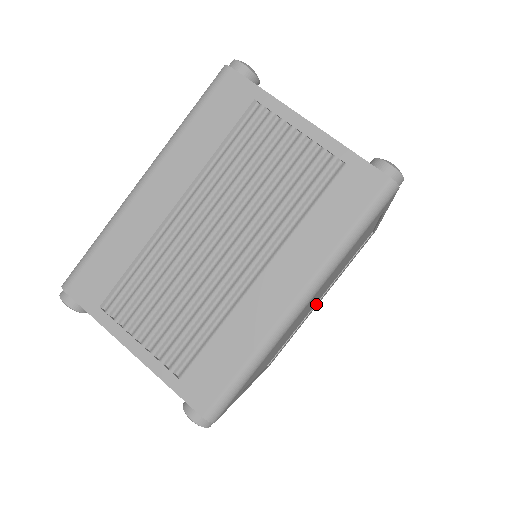
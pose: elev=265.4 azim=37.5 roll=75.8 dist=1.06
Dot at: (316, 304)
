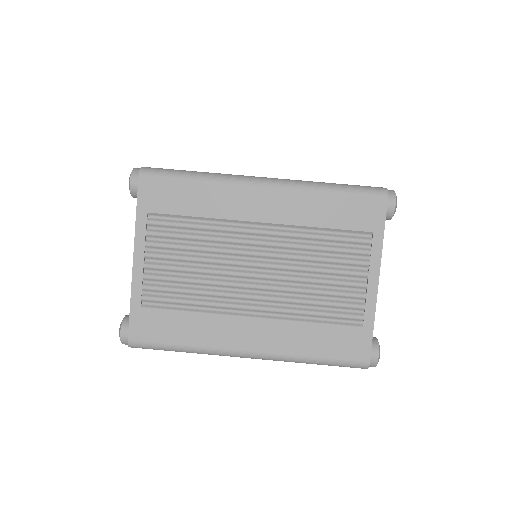
Dot at: occluded
